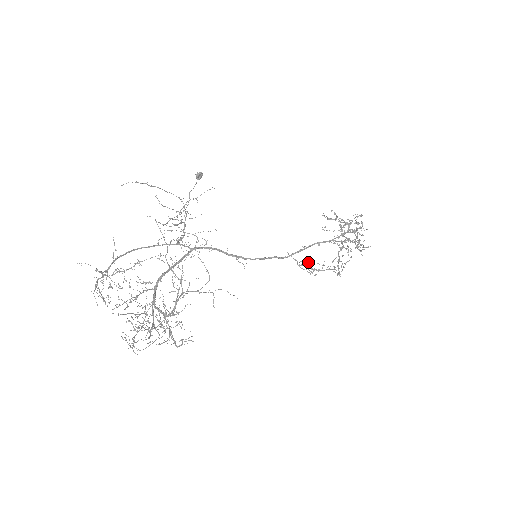
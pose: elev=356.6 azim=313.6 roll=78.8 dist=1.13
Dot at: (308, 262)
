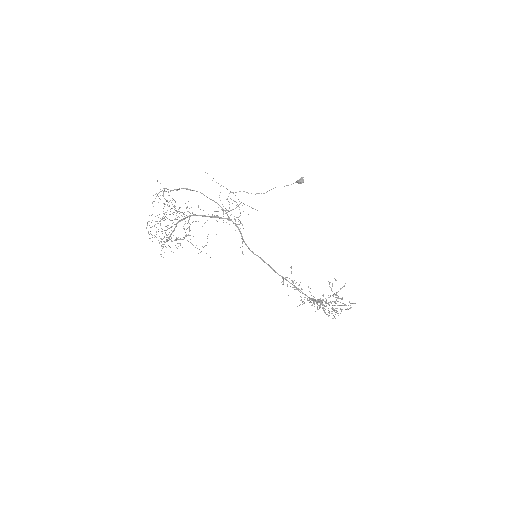
Dot at: occluded
